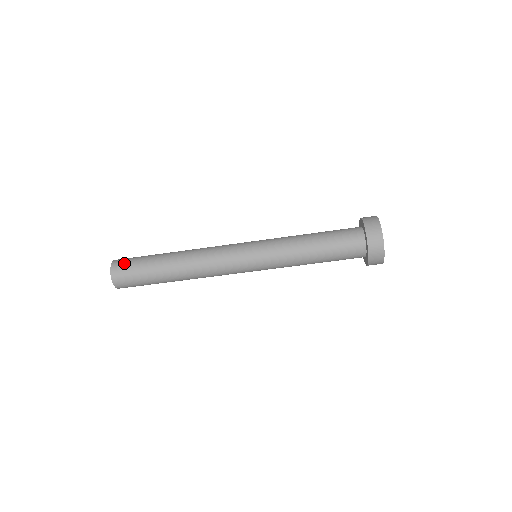
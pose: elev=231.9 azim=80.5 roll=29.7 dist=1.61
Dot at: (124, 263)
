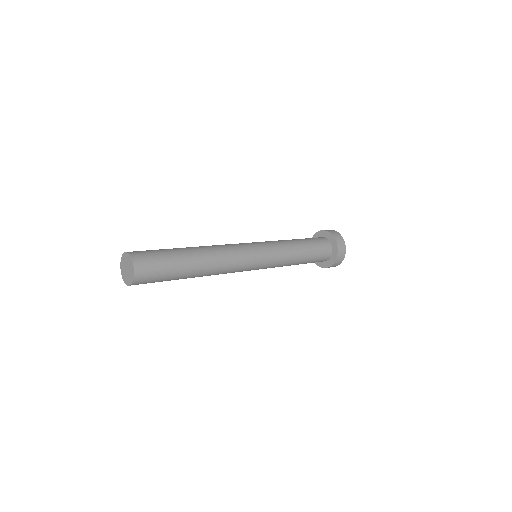
Dot at: (148, 281)
